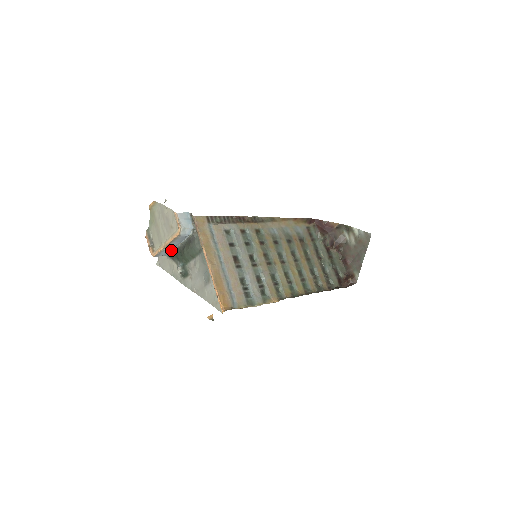
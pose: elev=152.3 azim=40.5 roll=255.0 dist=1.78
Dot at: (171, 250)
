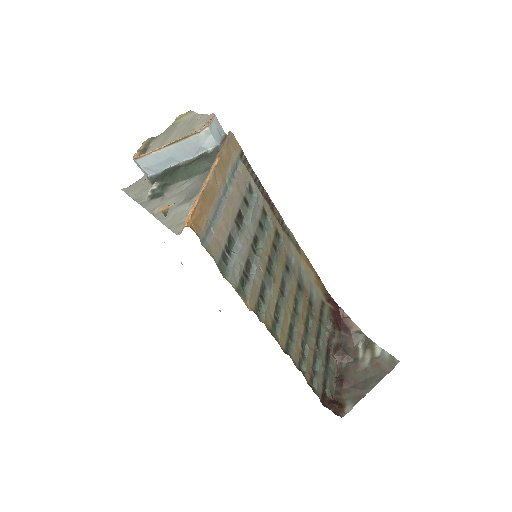
Dot at: (162, 168)
